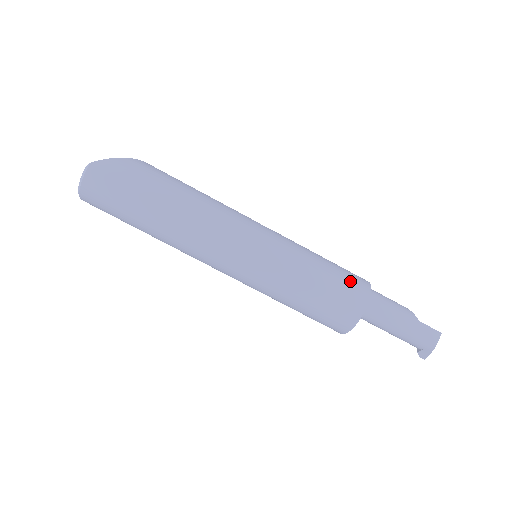
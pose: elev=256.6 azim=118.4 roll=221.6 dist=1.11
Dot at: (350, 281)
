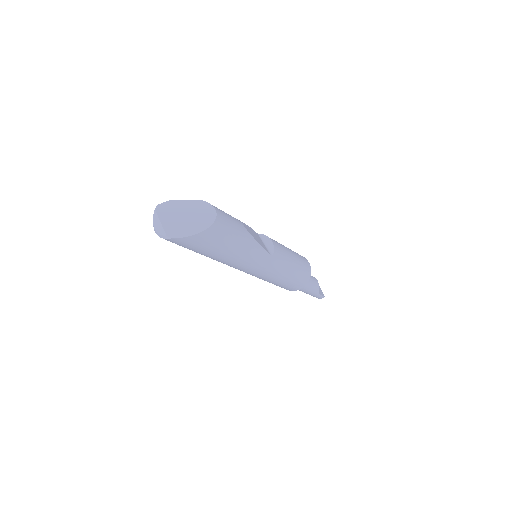
Dot at: (298, 282)
